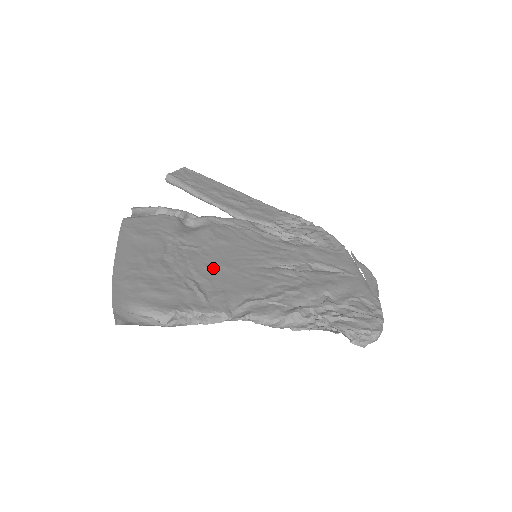
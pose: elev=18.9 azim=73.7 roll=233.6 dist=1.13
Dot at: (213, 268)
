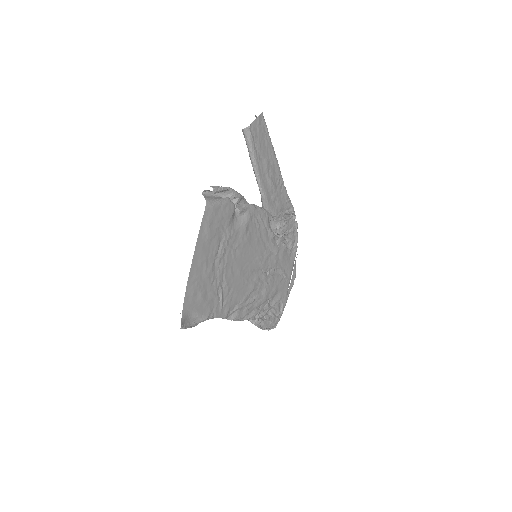
Dot at: (234, 274)
